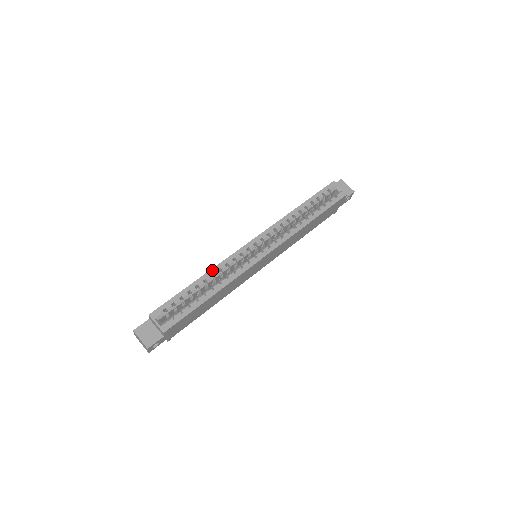
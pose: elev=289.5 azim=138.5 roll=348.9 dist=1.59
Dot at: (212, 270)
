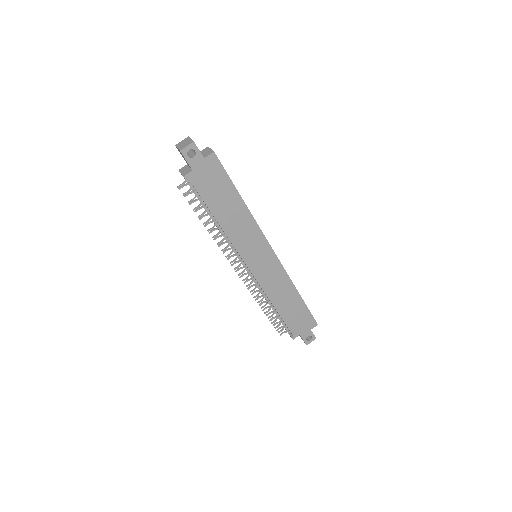
Dot at: occluded
